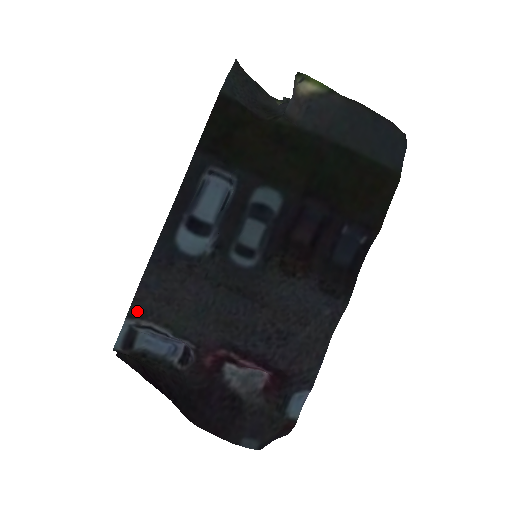
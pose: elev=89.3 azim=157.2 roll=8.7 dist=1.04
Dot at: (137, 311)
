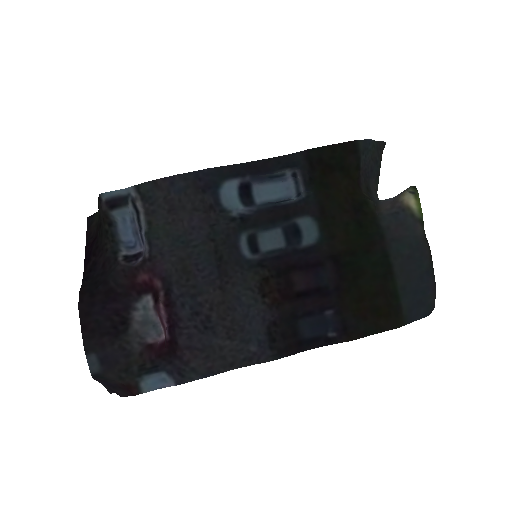
Dot at: (146, 190)
